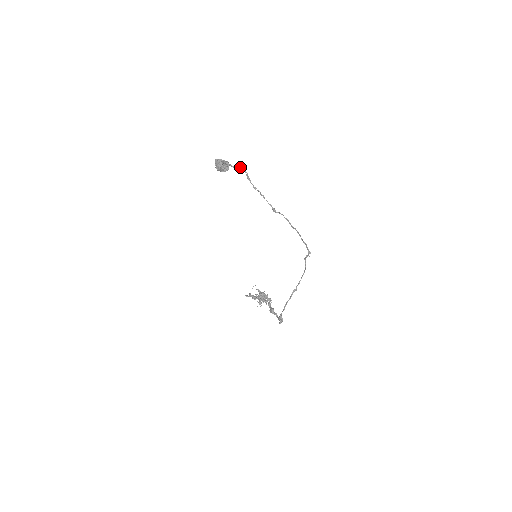
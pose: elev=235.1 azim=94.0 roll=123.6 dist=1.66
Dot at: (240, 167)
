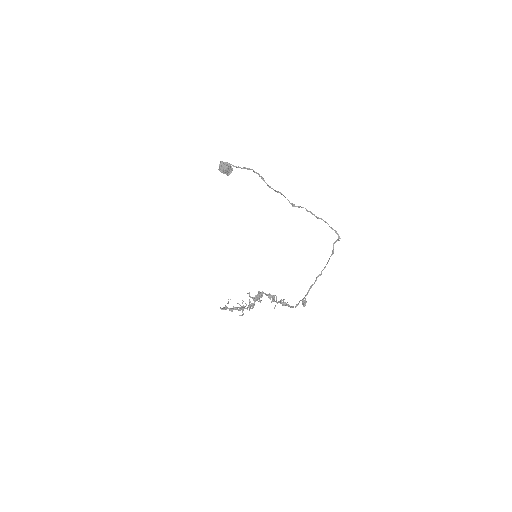
Dot at: (251, 169)
